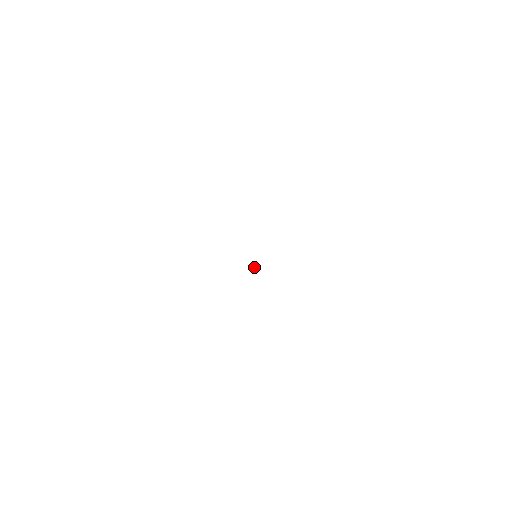
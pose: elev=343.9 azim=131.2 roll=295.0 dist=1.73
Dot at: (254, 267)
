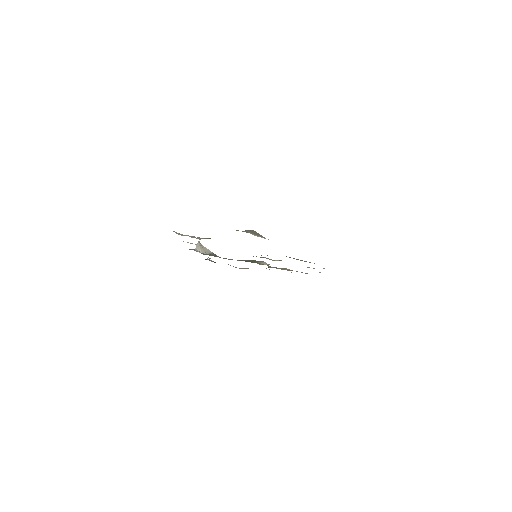
Dot at: (275, 260)
